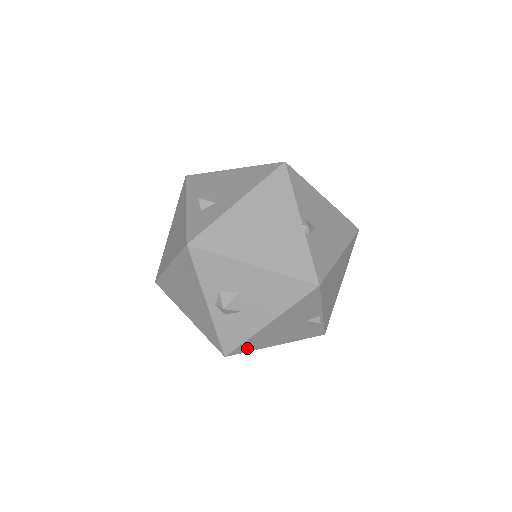
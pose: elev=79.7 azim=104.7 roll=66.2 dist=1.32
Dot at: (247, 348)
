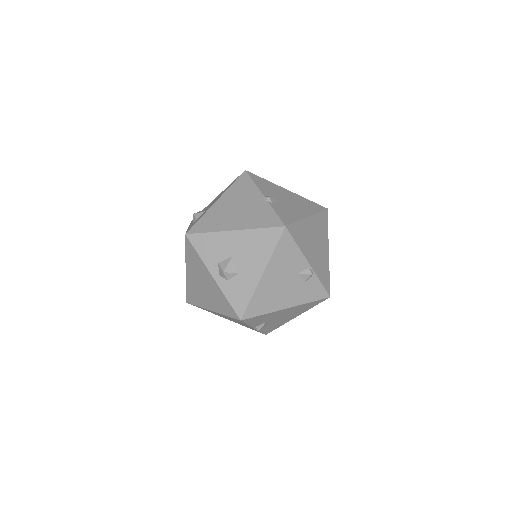
Dot at: (257, 310)
